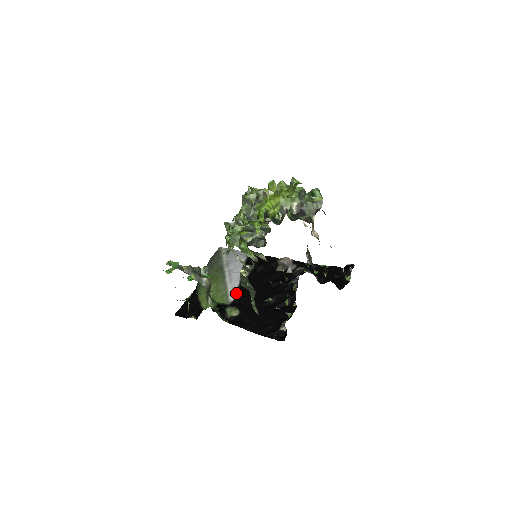
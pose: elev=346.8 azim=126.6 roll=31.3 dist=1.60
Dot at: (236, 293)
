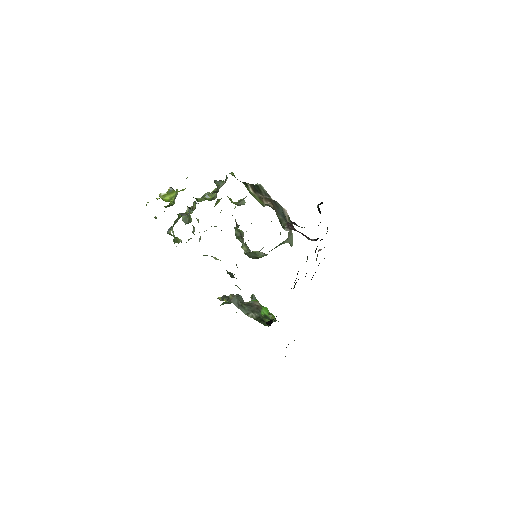
Dot at: occluded
